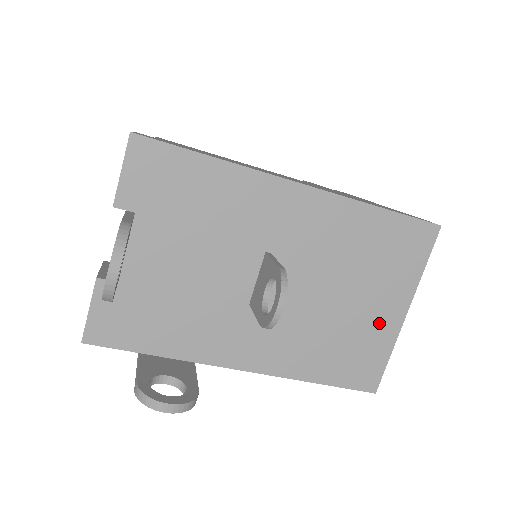
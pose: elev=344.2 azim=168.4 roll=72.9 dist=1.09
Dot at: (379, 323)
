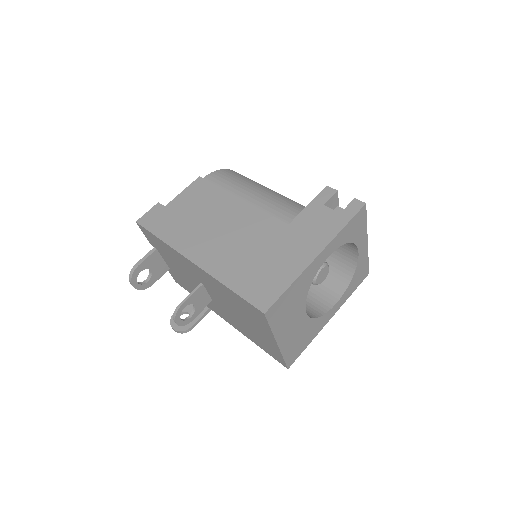
Dot at: (267, 340)
